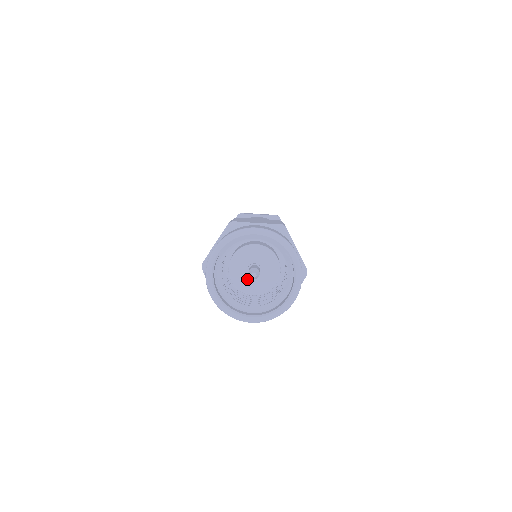
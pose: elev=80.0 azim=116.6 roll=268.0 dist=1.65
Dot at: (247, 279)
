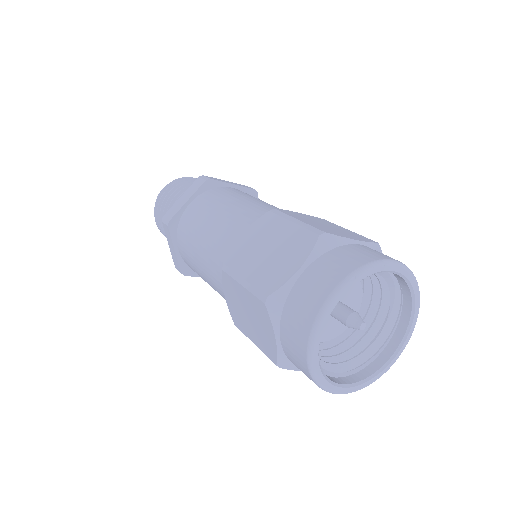
Dot at: (334, 322)
